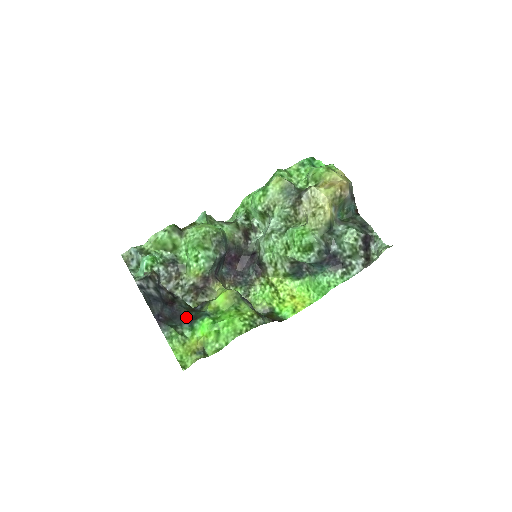
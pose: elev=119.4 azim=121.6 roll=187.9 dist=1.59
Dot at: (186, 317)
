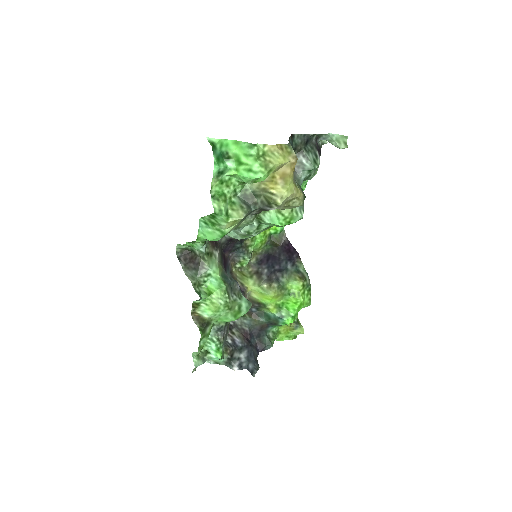
Dot at: (264, 327)
